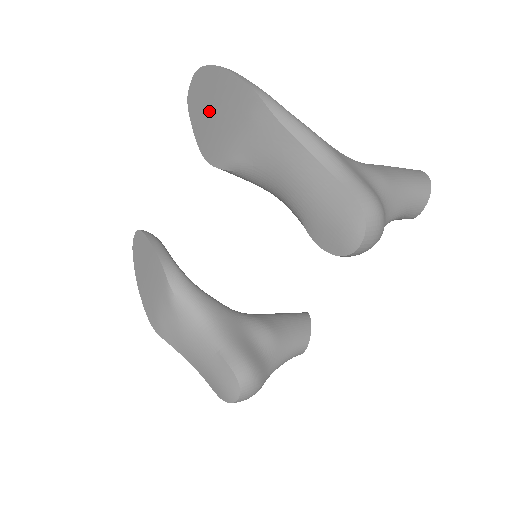
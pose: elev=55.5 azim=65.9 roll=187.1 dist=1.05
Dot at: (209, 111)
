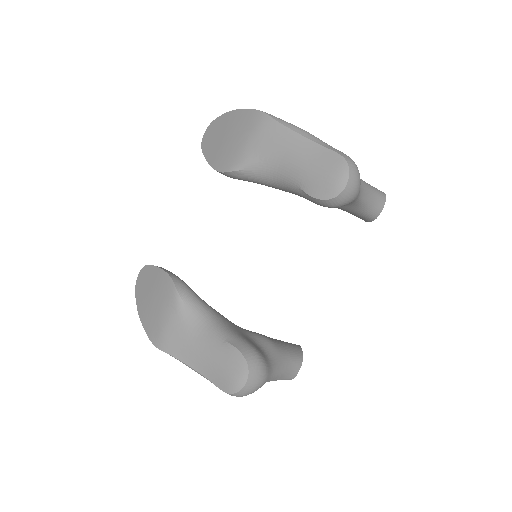
Dot at: (222, 140)
